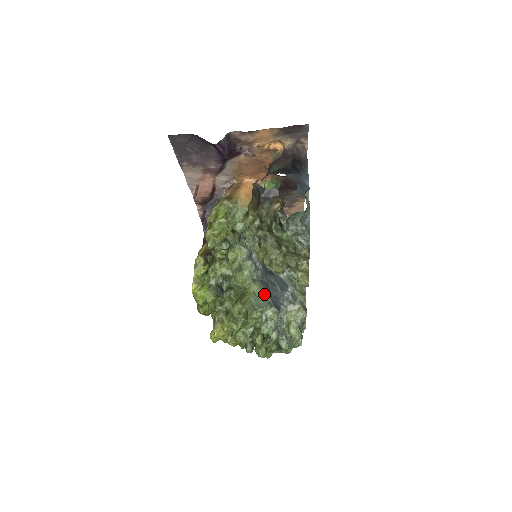
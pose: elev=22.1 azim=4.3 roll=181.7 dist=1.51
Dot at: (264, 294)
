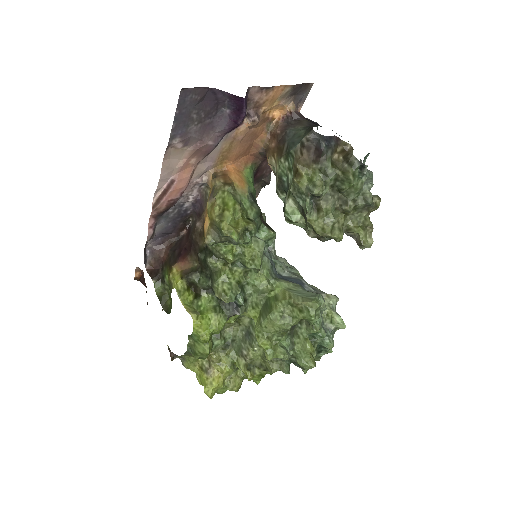
Dot at: (300, 286)
